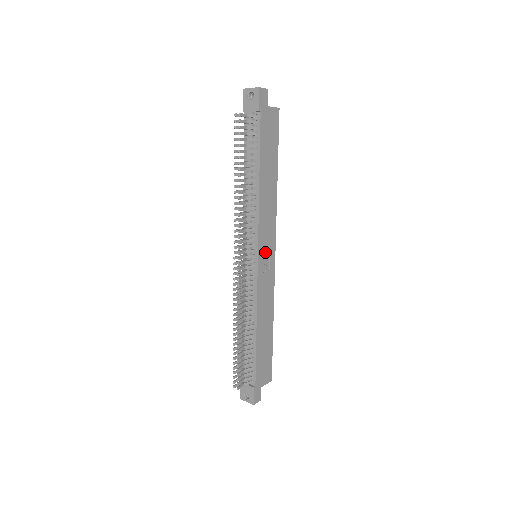
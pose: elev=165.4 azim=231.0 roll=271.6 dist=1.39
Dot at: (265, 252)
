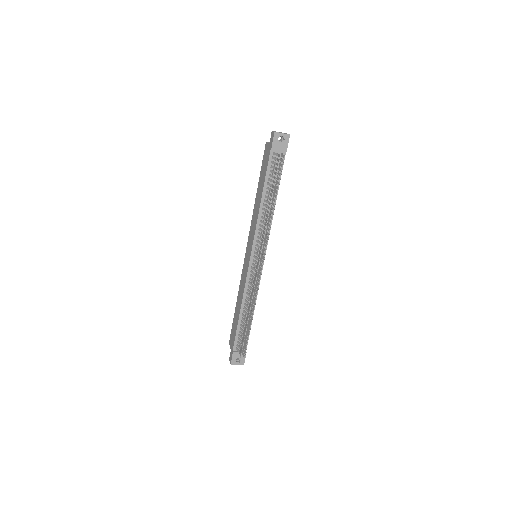
Dot at: occluded
